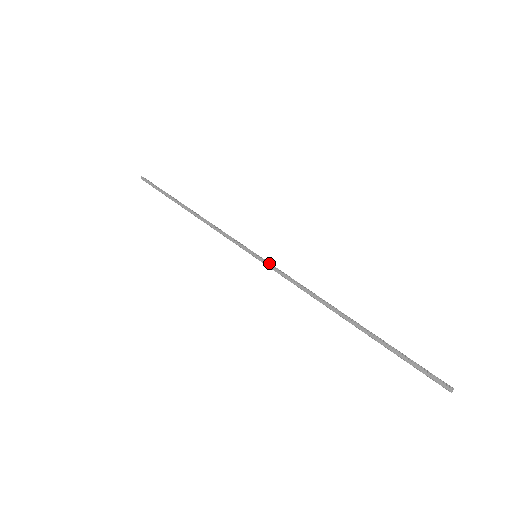
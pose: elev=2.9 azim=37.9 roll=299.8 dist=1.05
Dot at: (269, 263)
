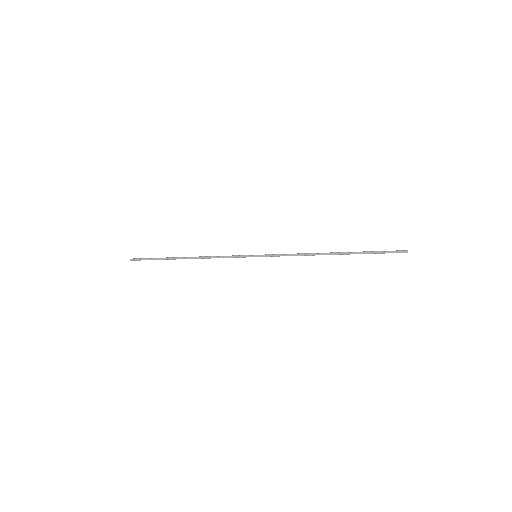
Dot at: (267, 255)
